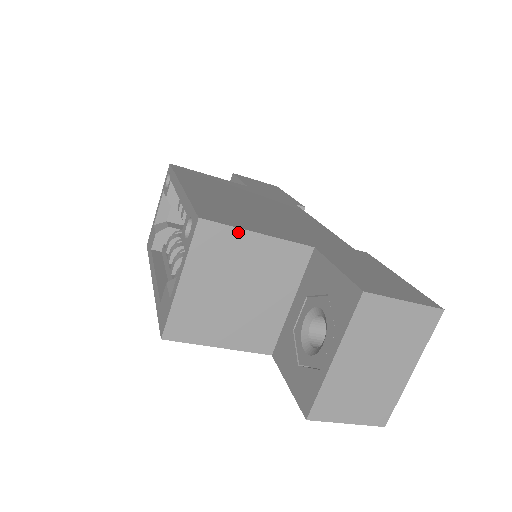
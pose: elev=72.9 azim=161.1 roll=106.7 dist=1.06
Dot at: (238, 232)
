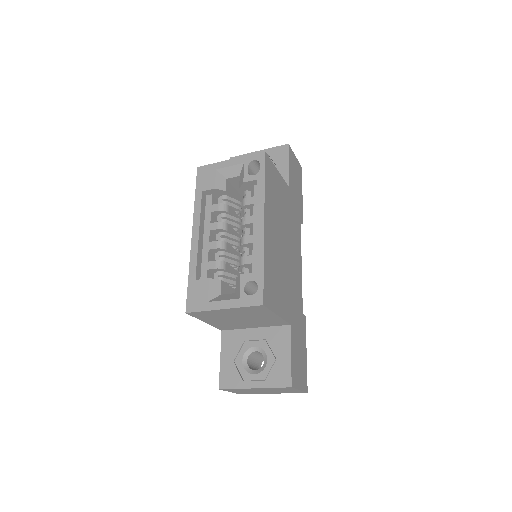
Dot at: (271, 312)
